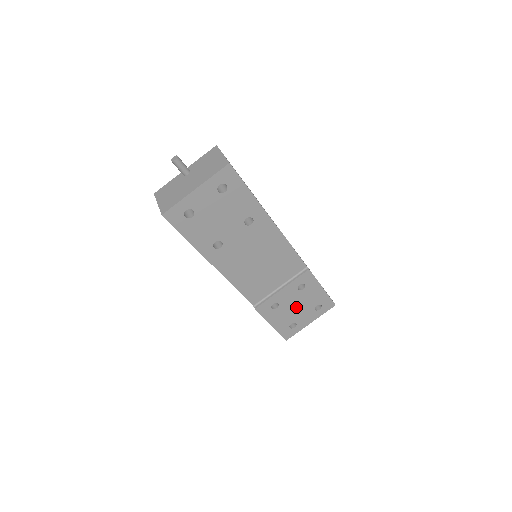
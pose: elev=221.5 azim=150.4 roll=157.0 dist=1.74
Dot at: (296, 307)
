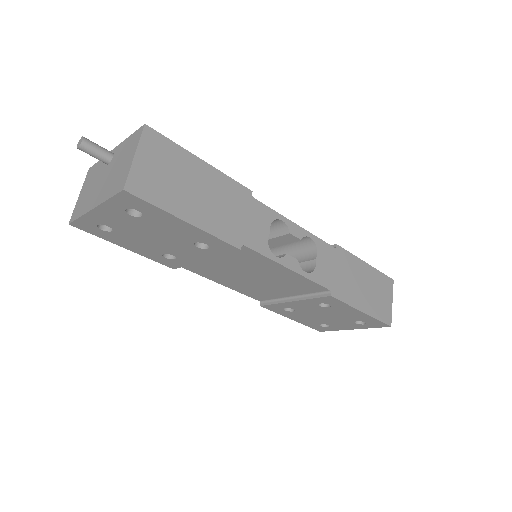
Dot at: (323, 316)
